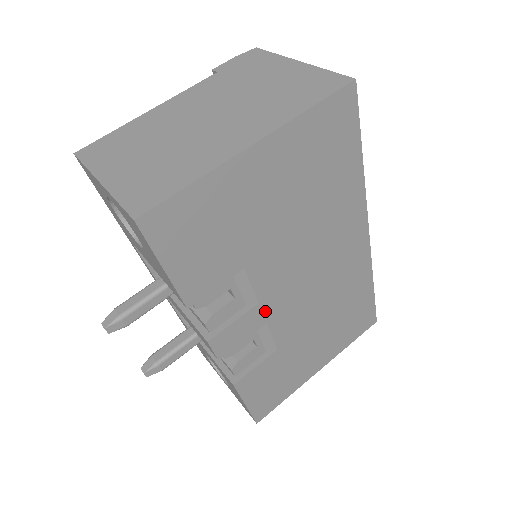
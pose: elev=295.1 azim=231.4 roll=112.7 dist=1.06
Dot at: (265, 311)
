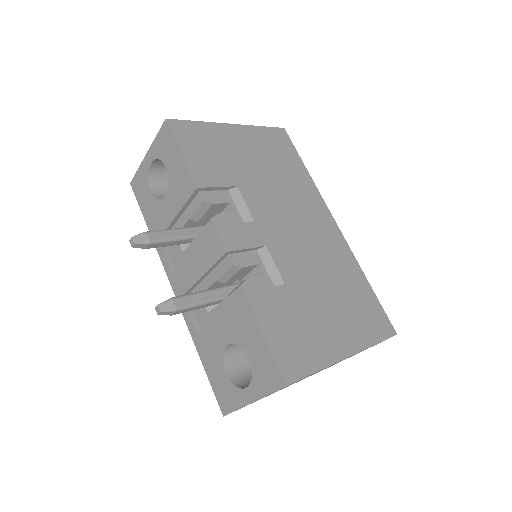
Dot at: (262, 233)
